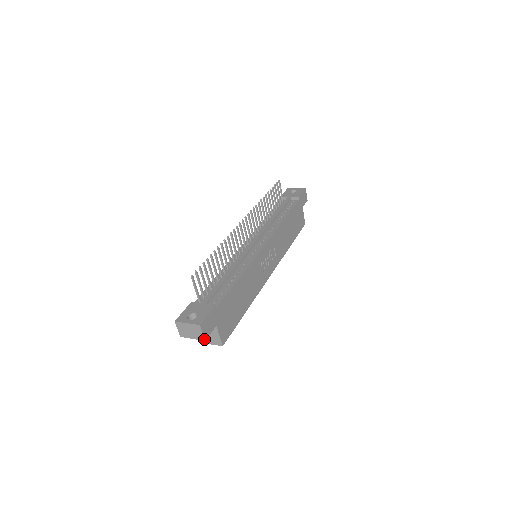
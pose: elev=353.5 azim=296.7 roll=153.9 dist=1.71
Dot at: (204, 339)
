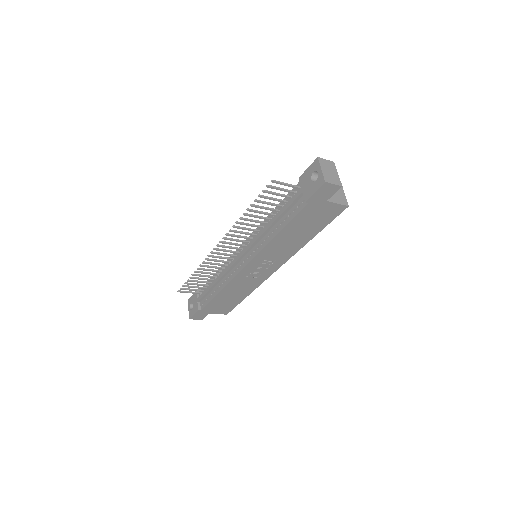
Dot at: (201, 319)
